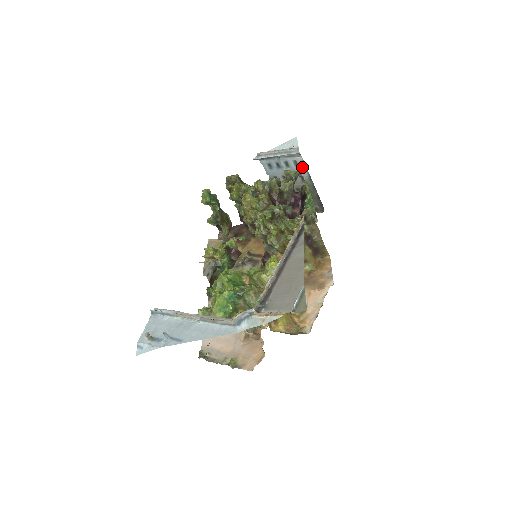
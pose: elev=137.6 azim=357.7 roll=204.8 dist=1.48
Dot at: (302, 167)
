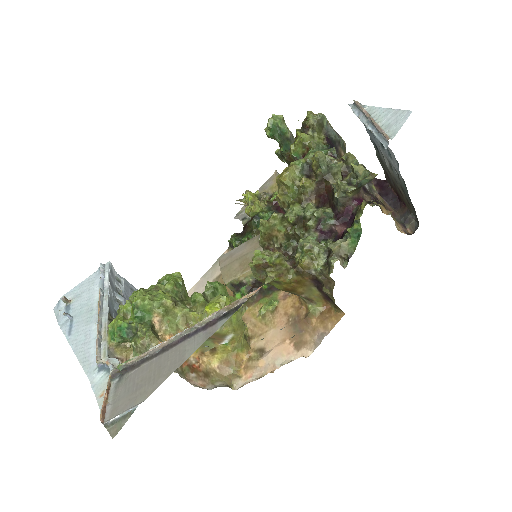
Dot at: (395, 164)
